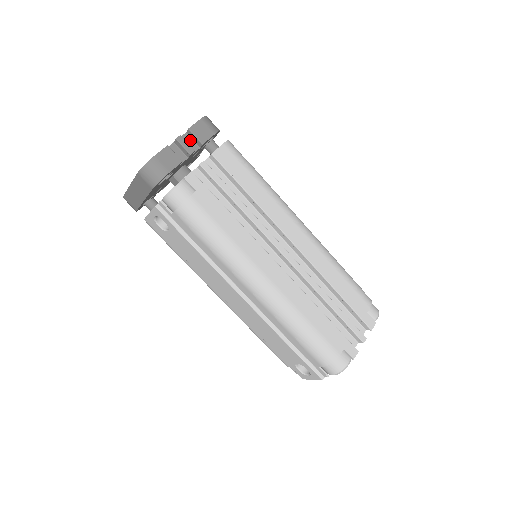
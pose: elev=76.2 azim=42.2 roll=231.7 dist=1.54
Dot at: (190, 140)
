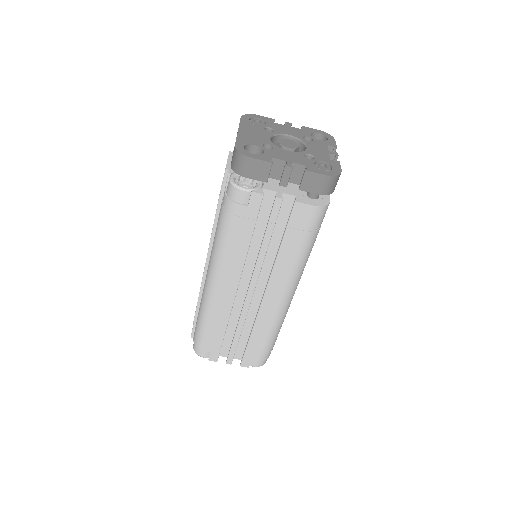
Dot at: (301, 173)
